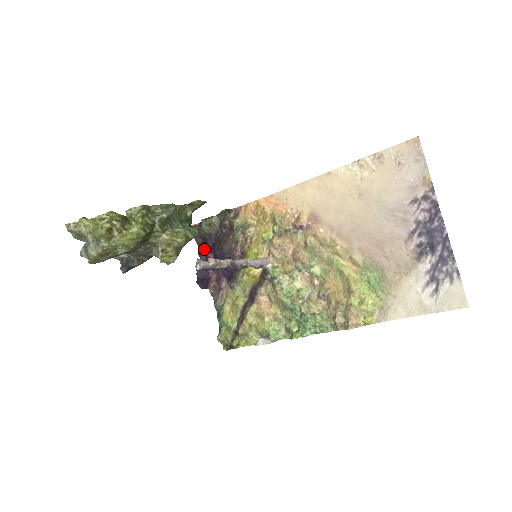
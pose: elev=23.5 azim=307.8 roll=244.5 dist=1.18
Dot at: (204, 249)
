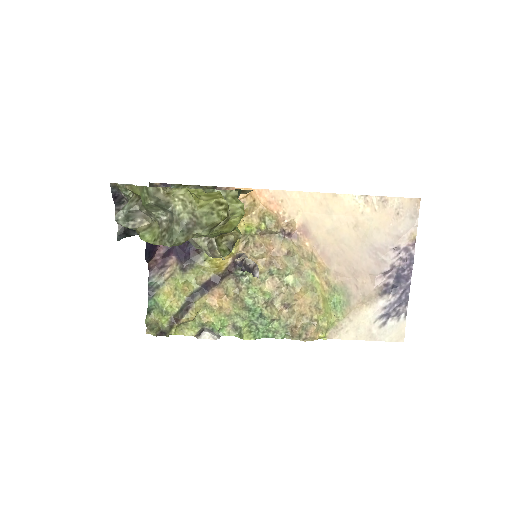
Dot at: occluded
